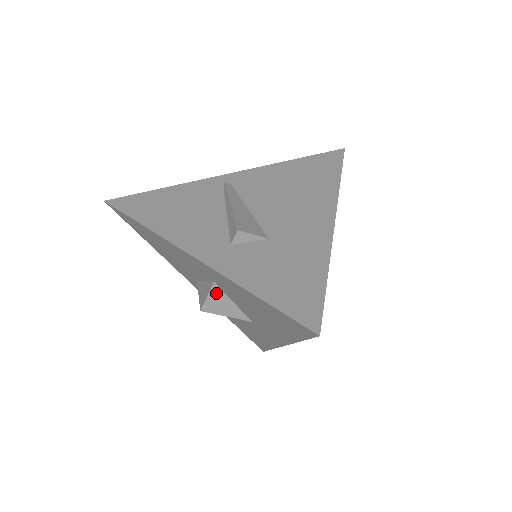
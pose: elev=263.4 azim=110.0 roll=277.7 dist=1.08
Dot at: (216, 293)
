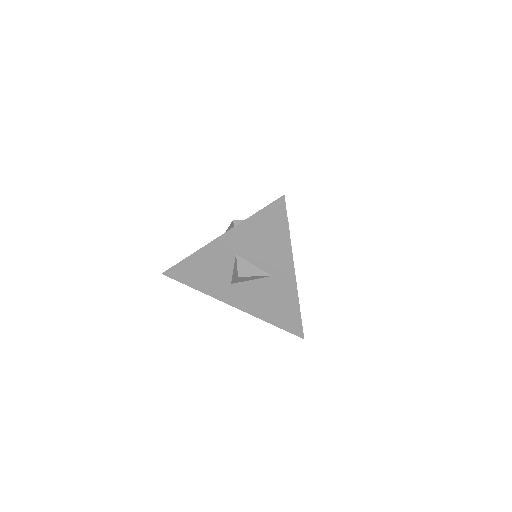
Dot at: (241, 262)
